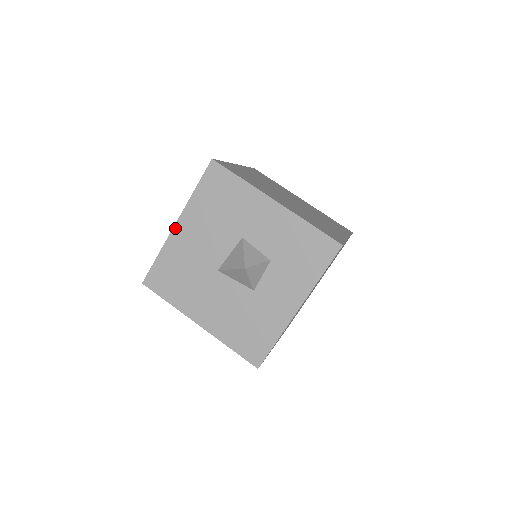
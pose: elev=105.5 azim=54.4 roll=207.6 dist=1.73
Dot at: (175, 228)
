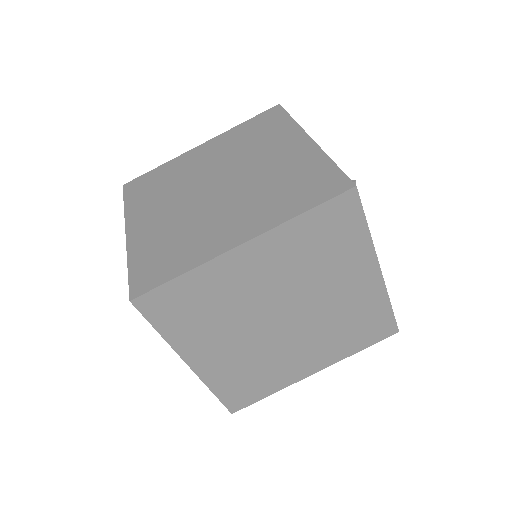
Dot at: (127, 232)
